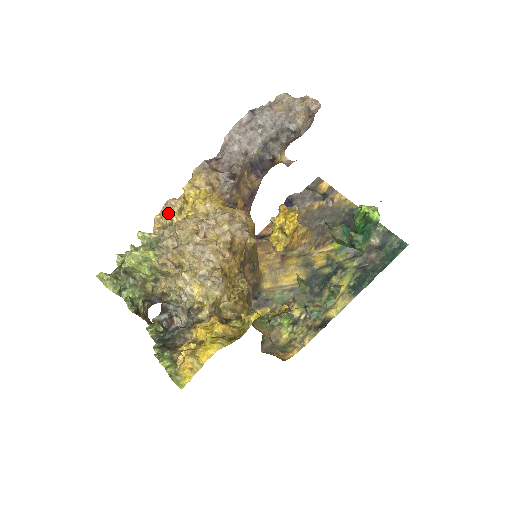
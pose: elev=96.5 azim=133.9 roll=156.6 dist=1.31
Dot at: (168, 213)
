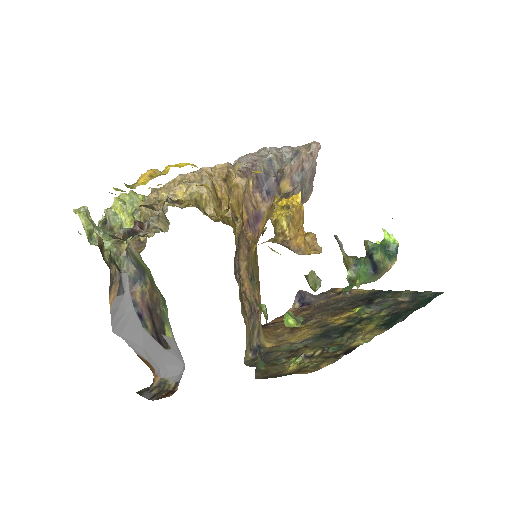
Dot at: occluded
